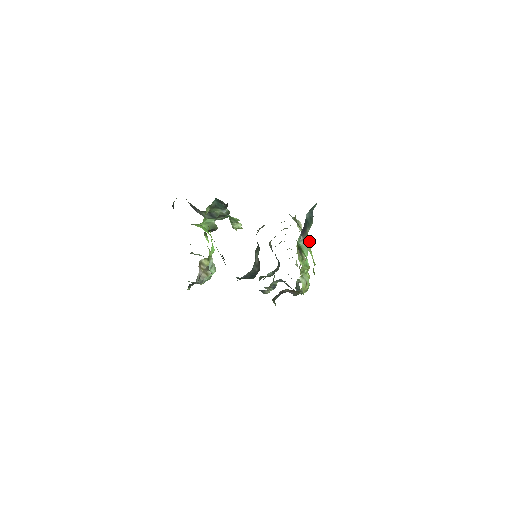
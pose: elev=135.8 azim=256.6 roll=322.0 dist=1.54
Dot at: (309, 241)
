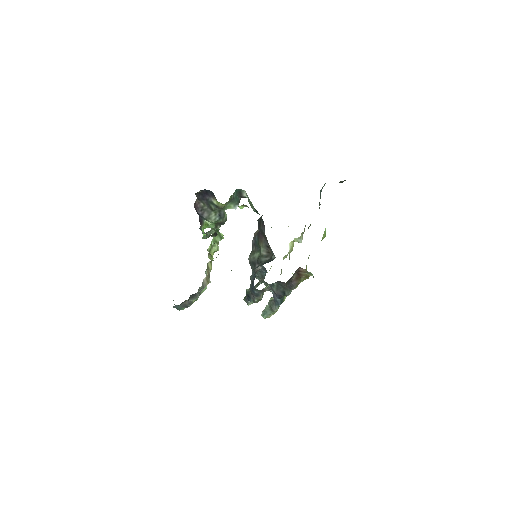
Dot at: (302, 235)
